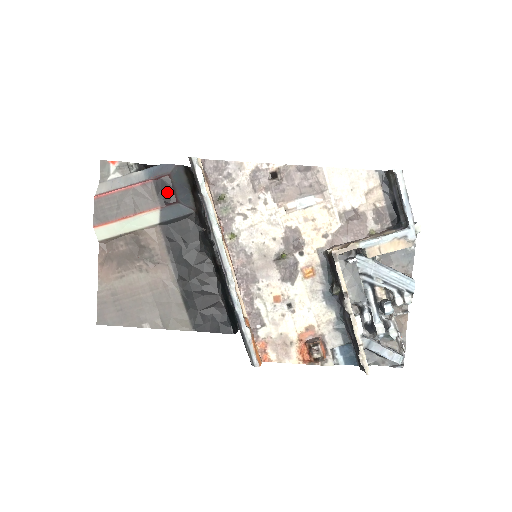
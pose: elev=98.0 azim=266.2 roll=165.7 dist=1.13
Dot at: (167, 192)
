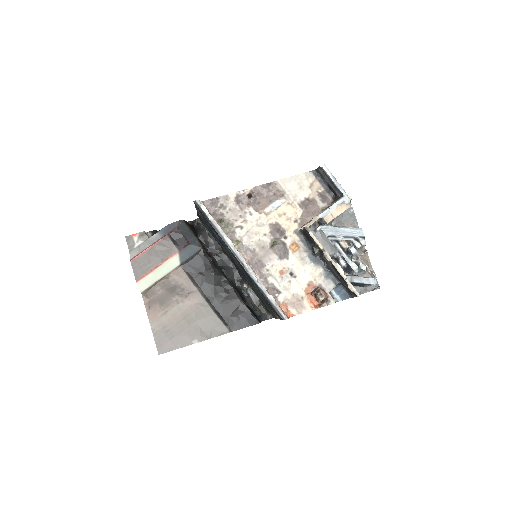
Dot at: (180, 240)
